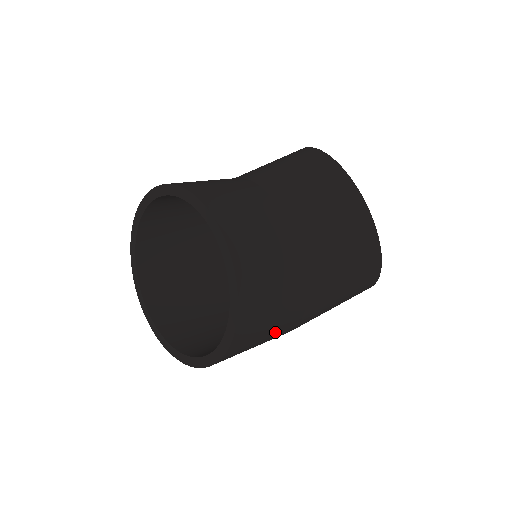
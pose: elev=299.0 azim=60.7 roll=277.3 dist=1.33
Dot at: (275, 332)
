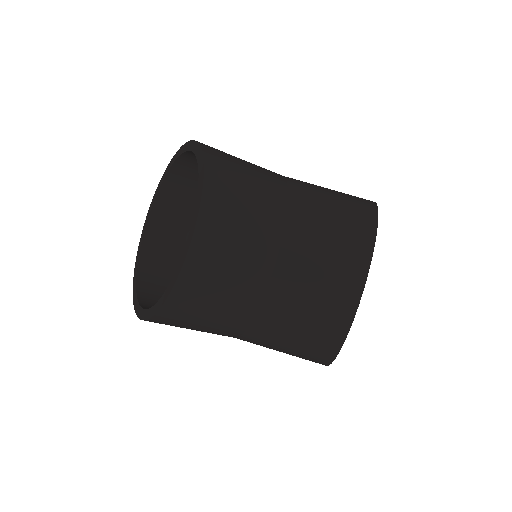
Dot at: occluded
